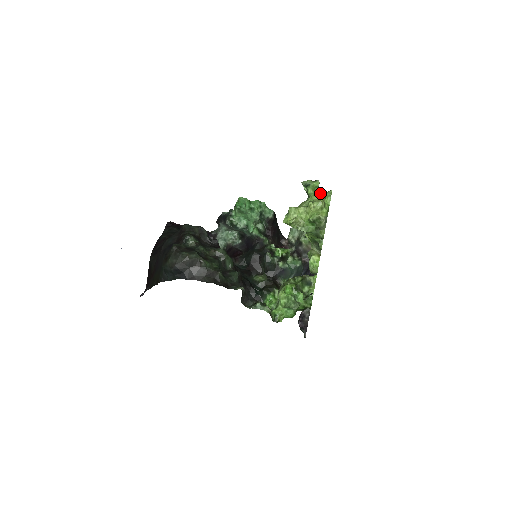
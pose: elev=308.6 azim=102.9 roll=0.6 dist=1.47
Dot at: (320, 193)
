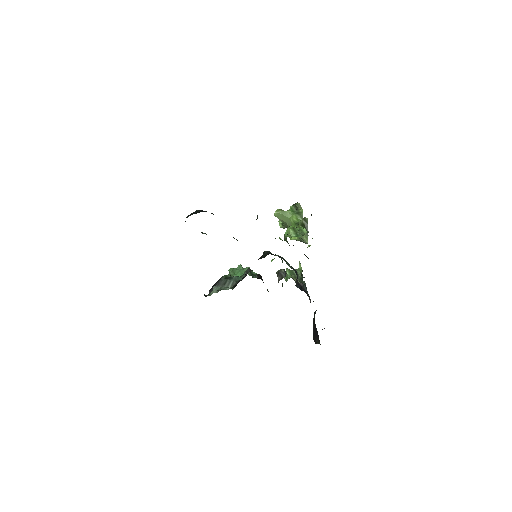
Dot at: occluded
